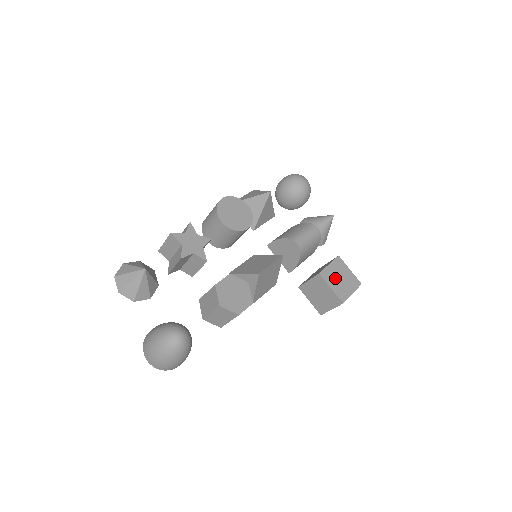
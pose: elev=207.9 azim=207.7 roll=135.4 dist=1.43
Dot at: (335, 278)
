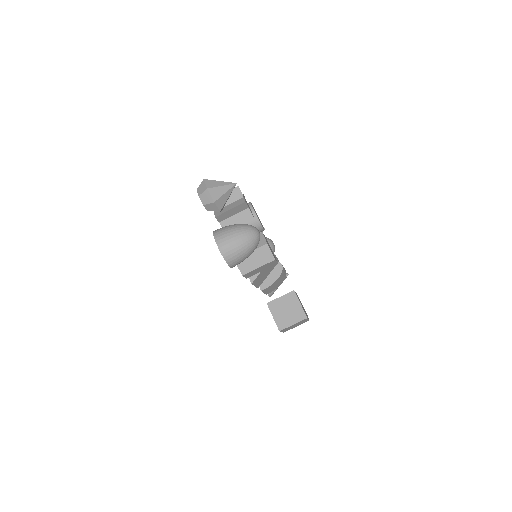
Dot at: (300, 302)
